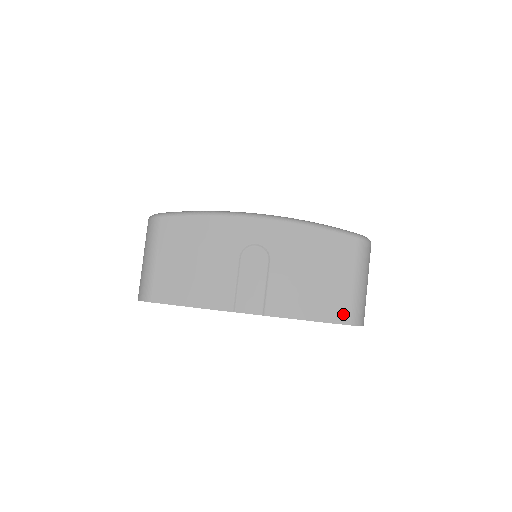
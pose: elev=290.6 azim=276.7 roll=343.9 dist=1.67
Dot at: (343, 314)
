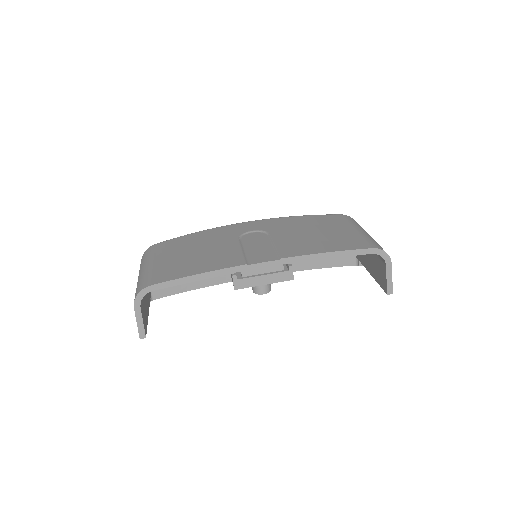
Dot at: (361, 244)
